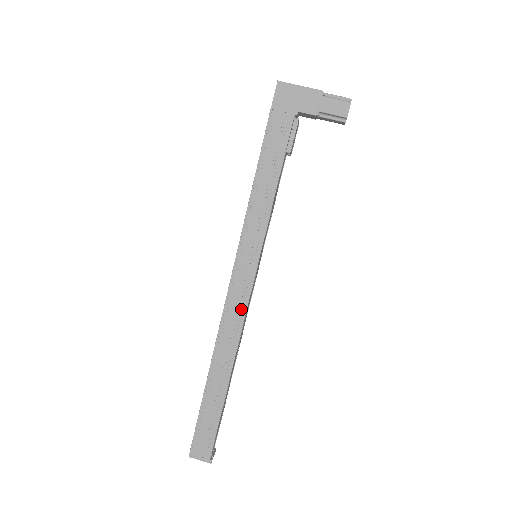
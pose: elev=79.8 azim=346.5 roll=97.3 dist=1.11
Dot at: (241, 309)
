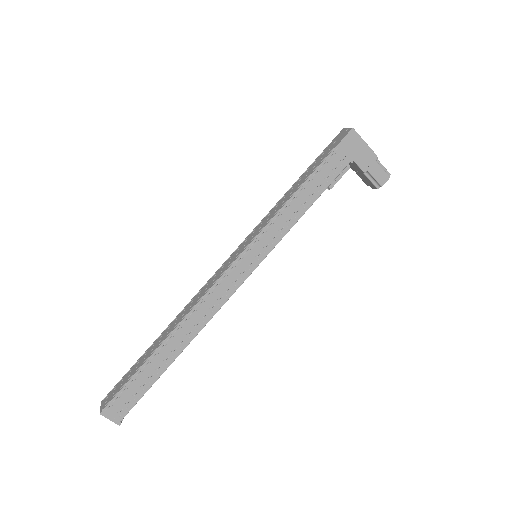
Dot at: (224, 297)
